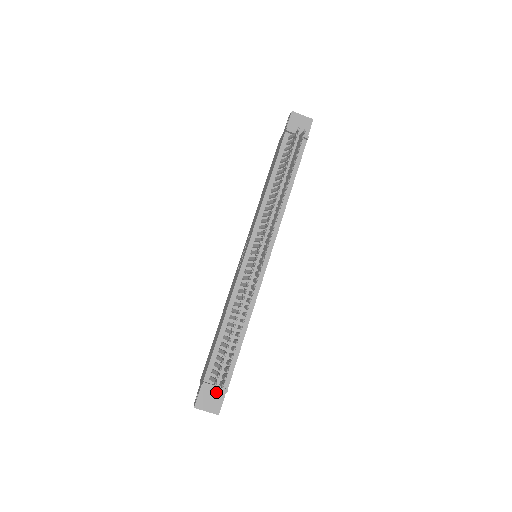
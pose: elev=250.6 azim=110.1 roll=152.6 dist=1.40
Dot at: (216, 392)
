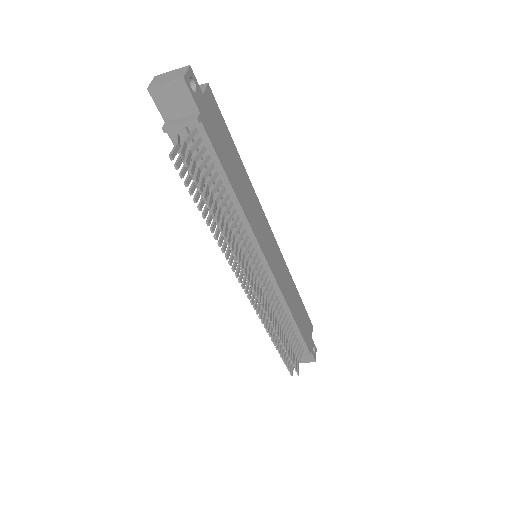
Dot at: occluded
